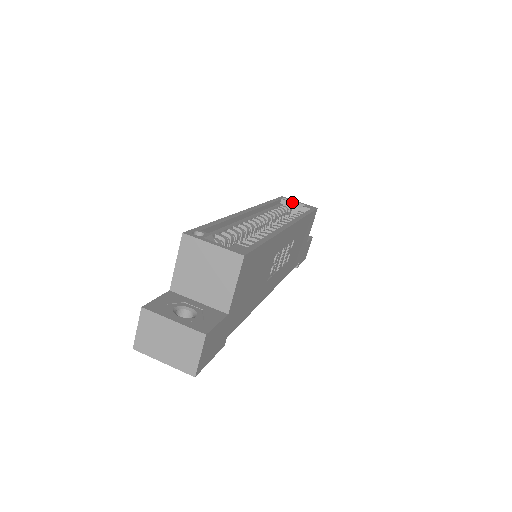
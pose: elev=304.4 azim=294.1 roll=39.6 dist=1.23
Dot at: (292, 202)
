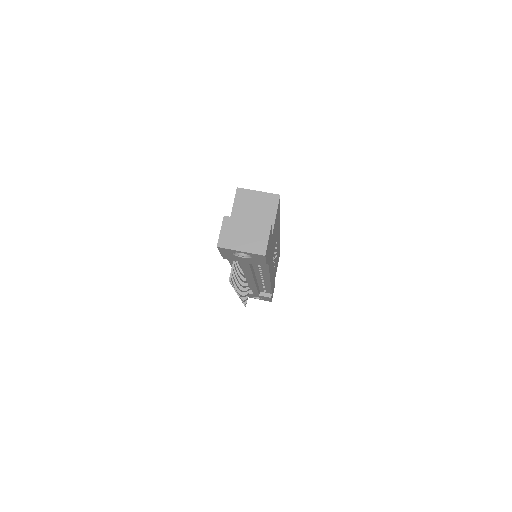
Dot at: occluded
